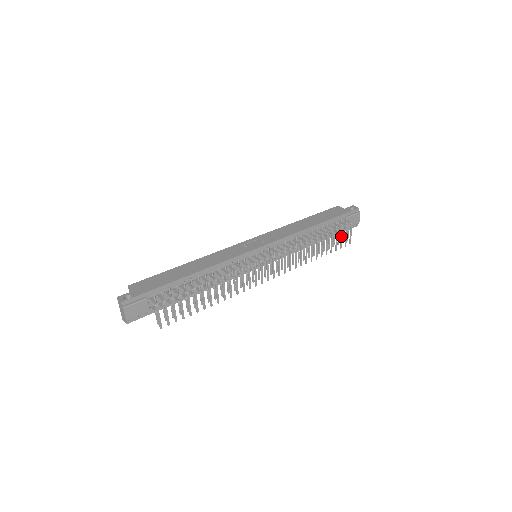
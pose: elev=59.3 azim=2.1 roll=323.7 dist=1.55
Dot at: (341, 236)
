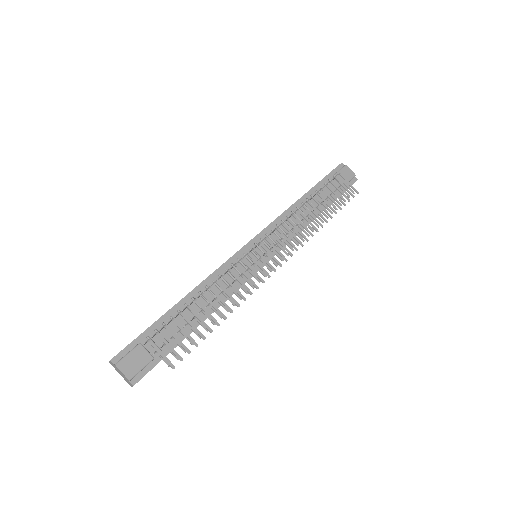
Dot at: (338, 189)
